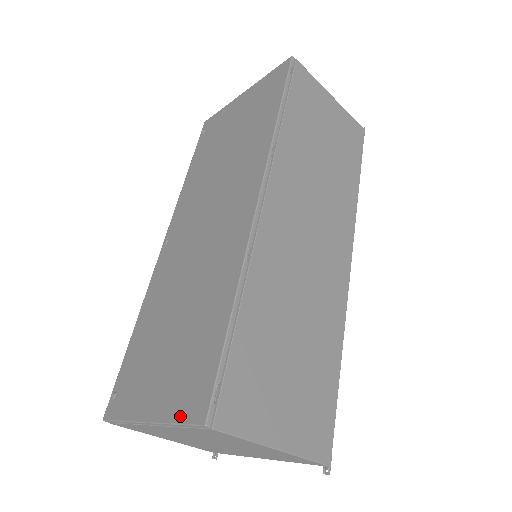
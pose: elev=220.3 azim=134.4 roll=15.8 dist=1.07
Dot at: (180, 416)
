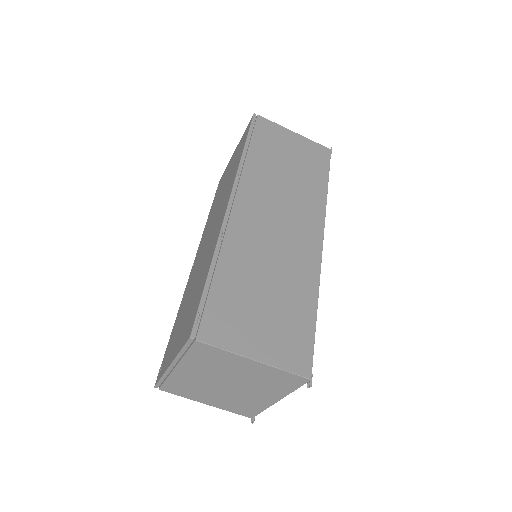
Dot at: (182, 345)
